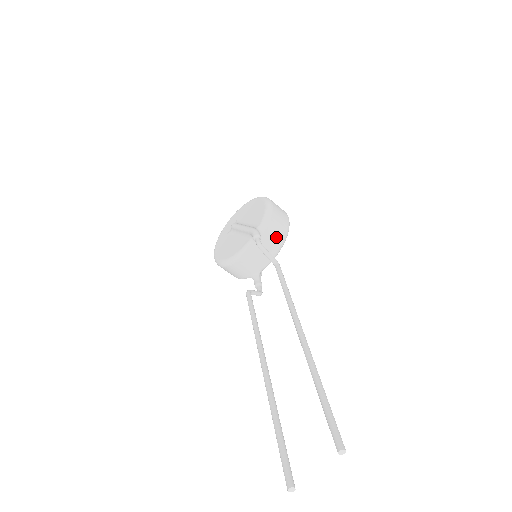
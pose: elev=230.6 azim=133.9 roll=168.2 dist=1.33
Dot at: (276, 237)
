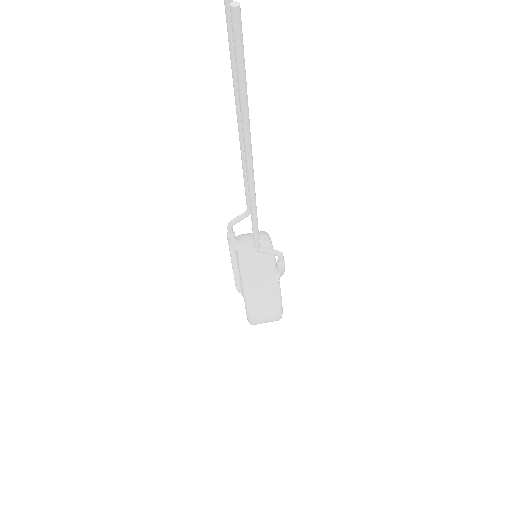
Dot at: occluded
